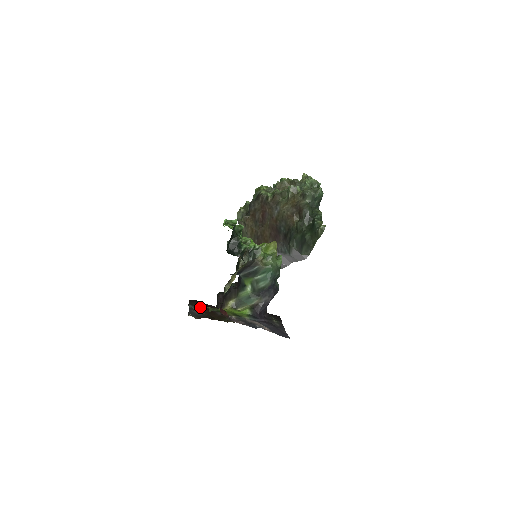
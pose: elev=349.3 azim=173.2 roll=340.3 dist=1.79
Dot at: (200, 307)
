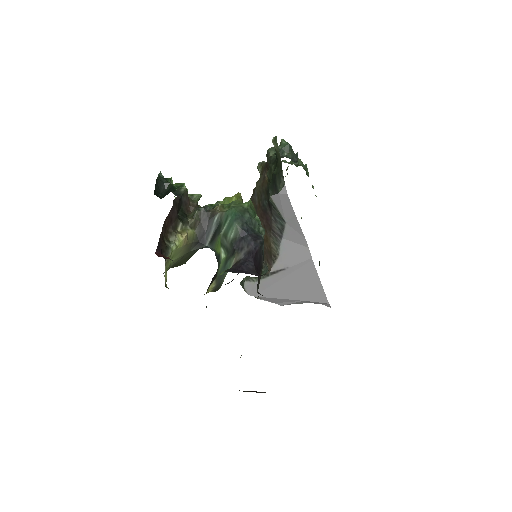
Dot at: occluded
